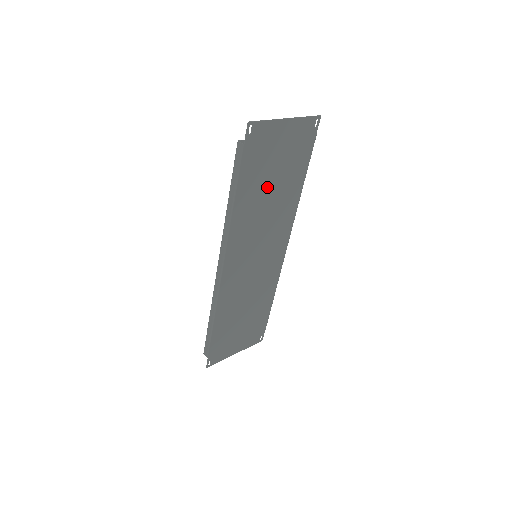
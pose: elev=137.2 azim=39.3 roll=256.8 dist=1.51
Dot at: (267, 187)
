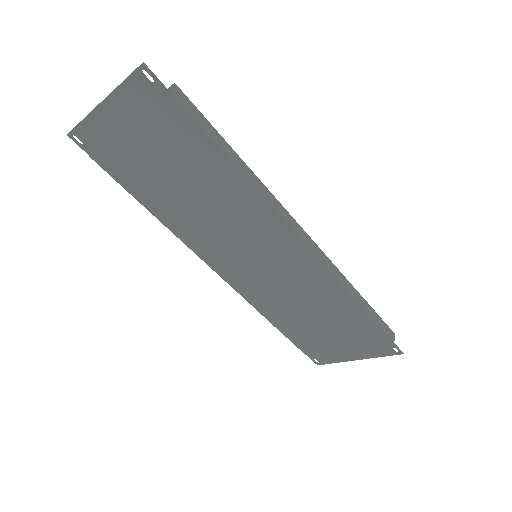
Dot at: (172, 183)
